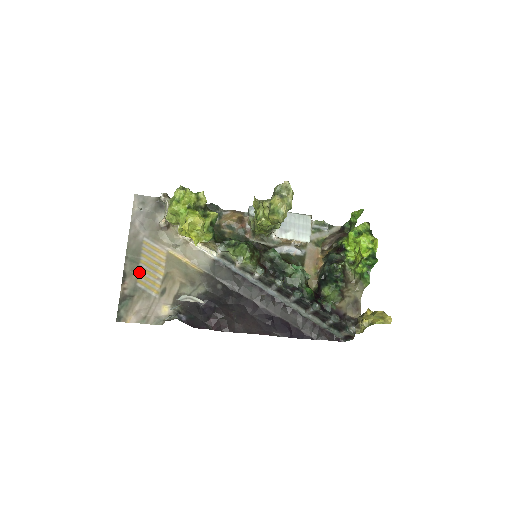
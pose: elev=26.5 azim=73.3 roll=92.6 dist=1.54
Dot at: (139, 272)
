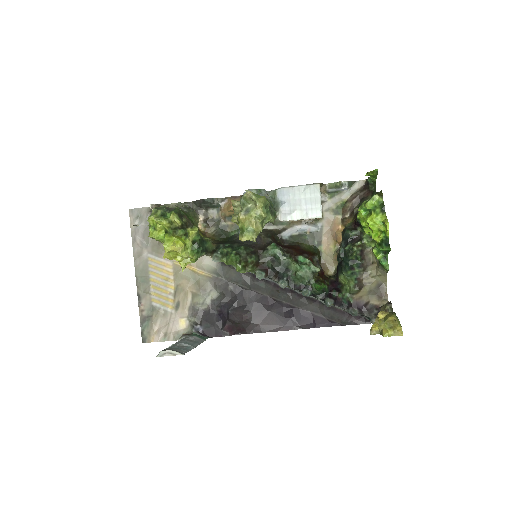
Dot at: (151, 291)
